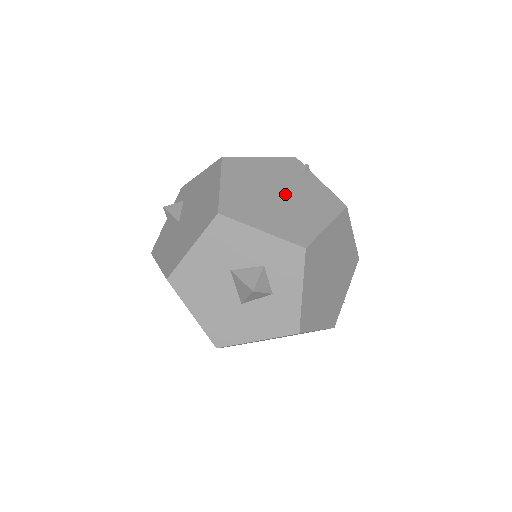
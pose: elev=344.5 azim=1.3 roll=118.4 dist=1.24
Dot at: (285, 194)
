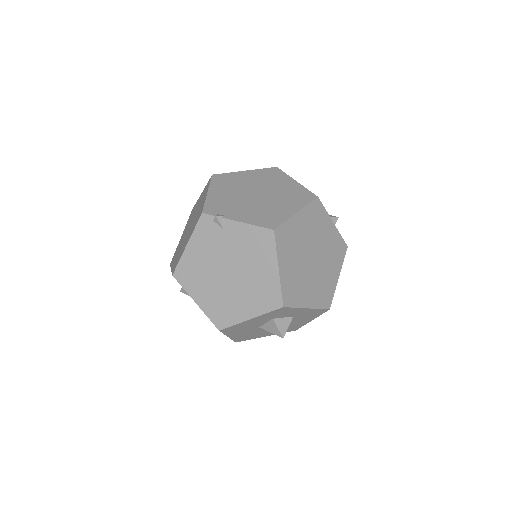
Dot at: (232, 268)
